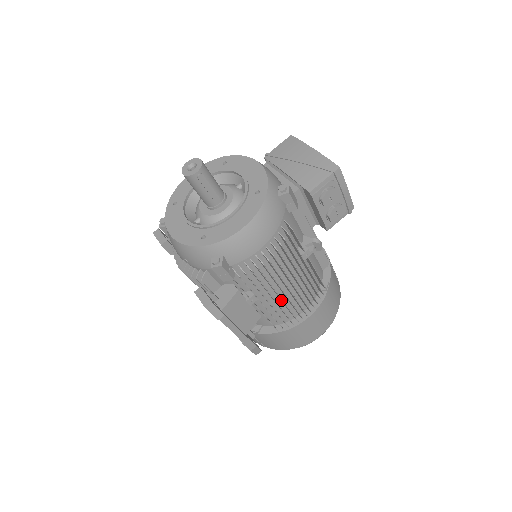
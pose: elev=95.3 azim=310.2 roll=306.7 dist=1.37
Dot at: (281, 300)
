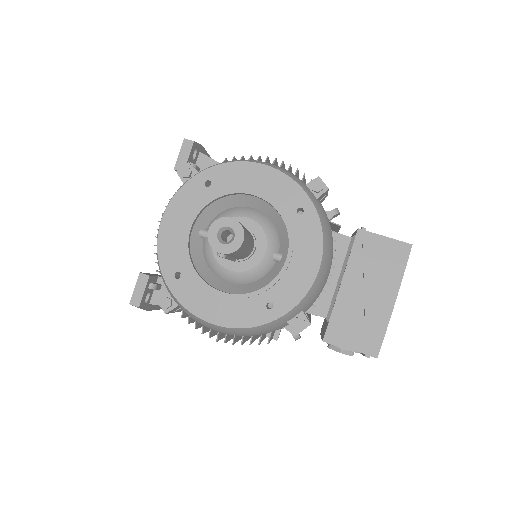
Dot at: occluded
